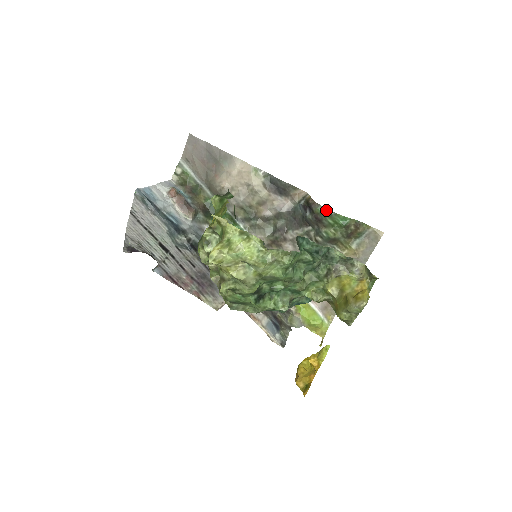
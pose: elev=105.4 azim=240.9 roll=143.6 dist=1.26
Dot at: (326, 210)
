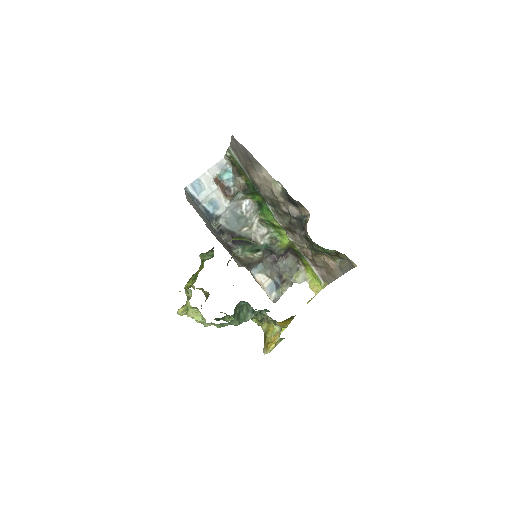
Dot at: (312, 241)
